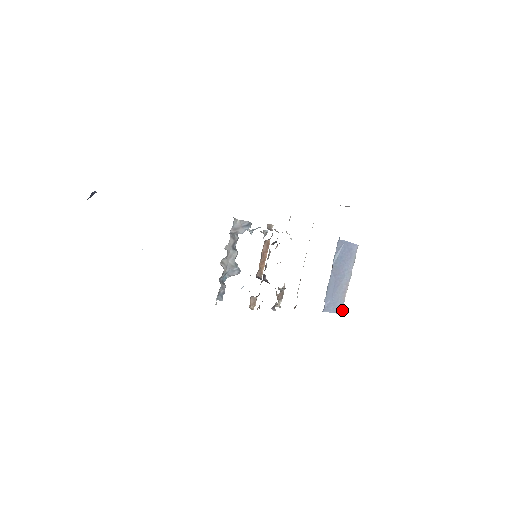
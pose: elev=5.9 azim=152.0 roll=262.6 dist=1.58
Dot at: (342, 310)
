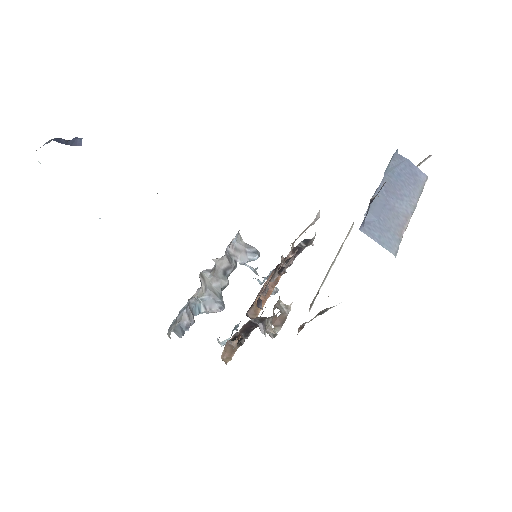
Dot at: (396, 250)
